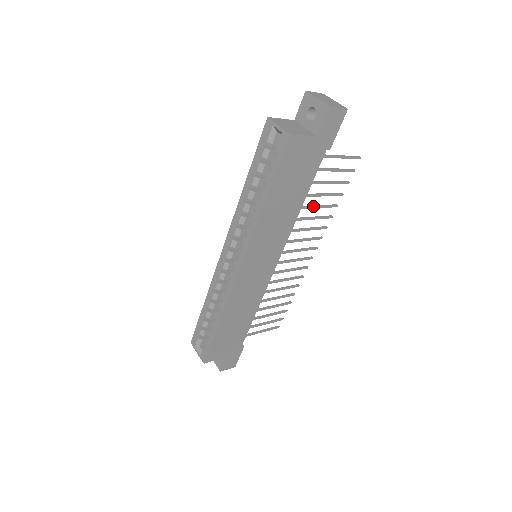
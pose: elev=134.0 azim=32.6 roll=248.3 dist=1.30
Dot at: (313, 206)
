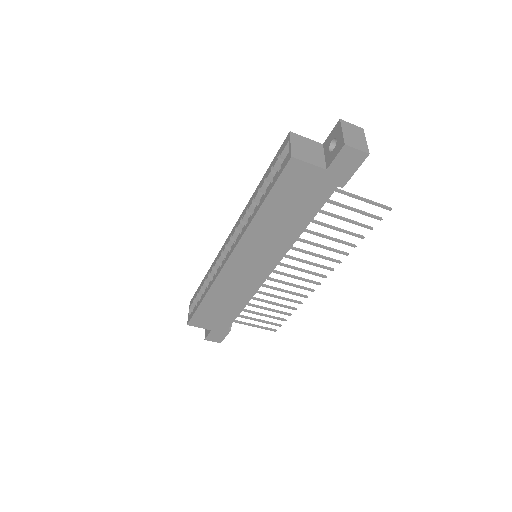
Dot at: (323, 235)
